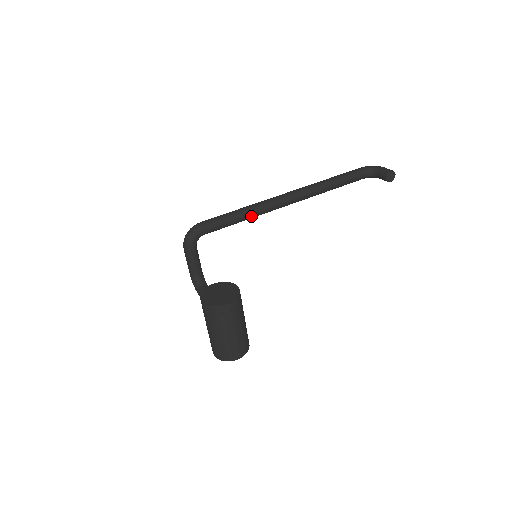
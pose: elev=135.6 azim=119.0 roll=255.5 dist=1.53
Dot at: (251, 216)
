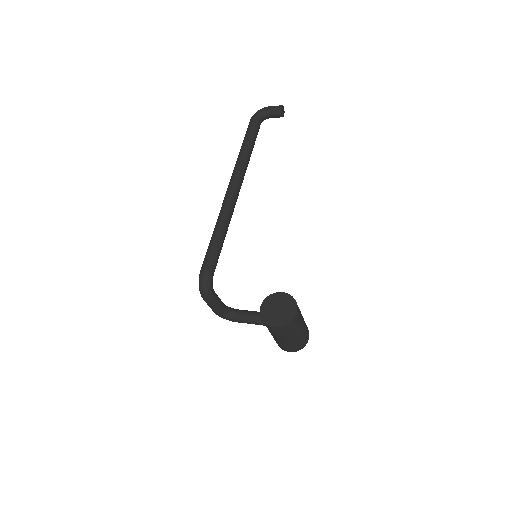
Dot at: (227, 228)
